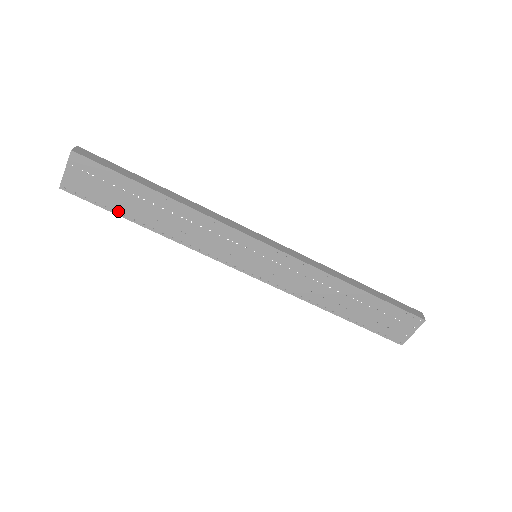
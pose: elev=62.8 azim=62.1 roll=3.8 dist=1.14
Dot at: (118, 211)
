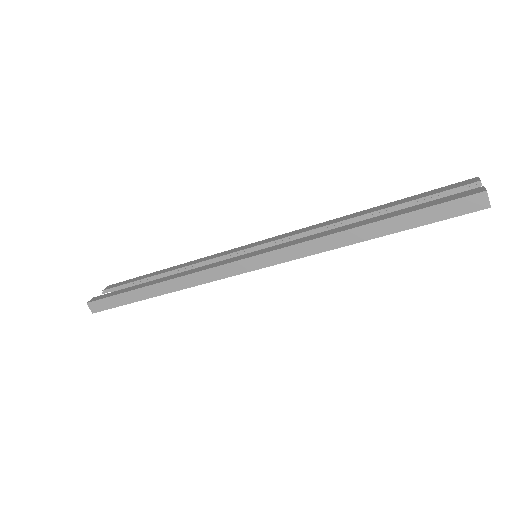
Dot at: occluded
